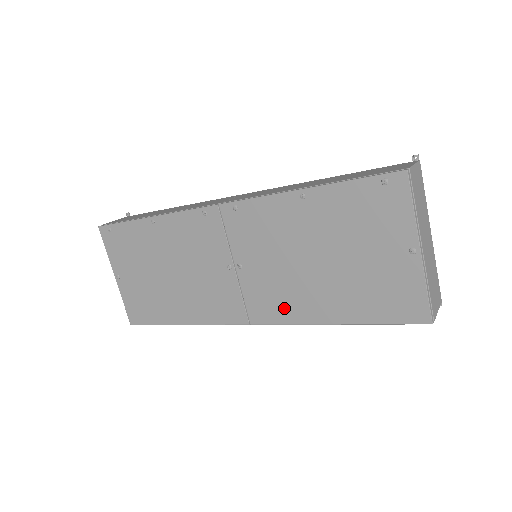
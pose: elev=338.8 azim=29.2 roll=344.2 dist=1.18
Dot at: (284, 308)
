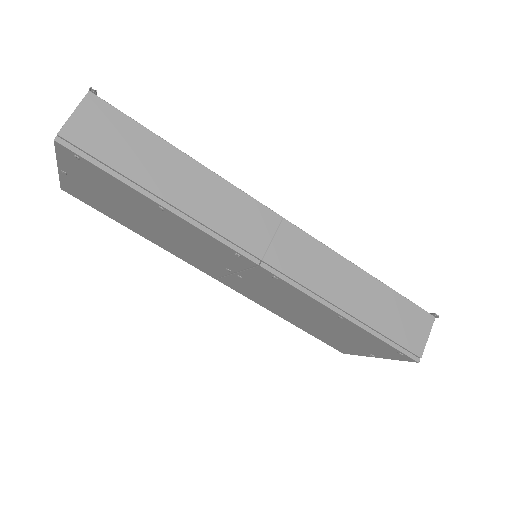
Dot at: (255, 298)
